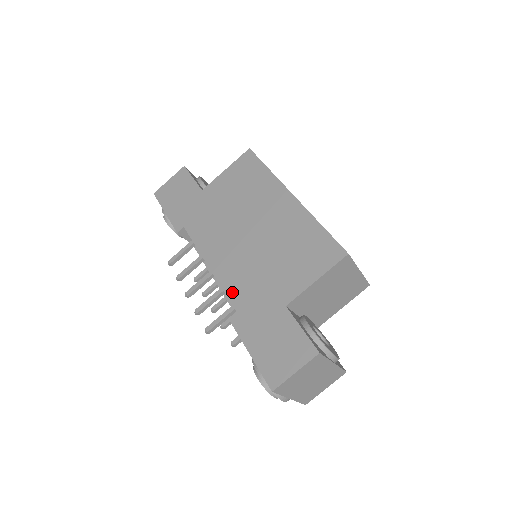
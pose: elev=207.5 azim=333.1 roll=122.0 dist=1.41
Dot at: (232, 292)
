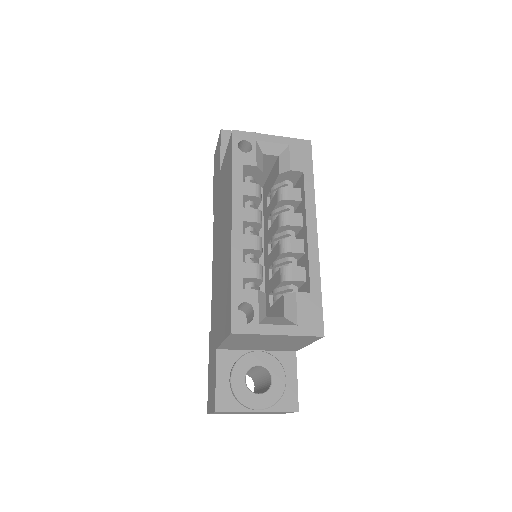
Dot at: (212, 305)
